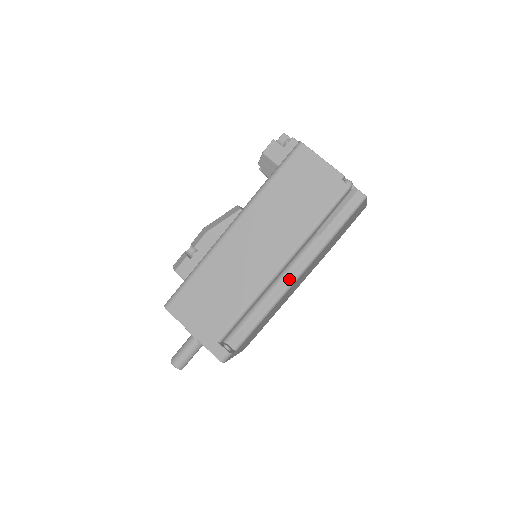
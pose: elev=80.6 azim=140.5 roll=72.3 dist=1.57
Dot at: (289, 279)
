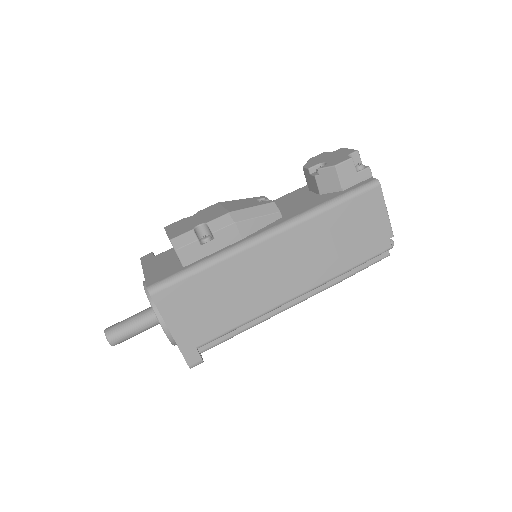
Dot at: (290, 303)
